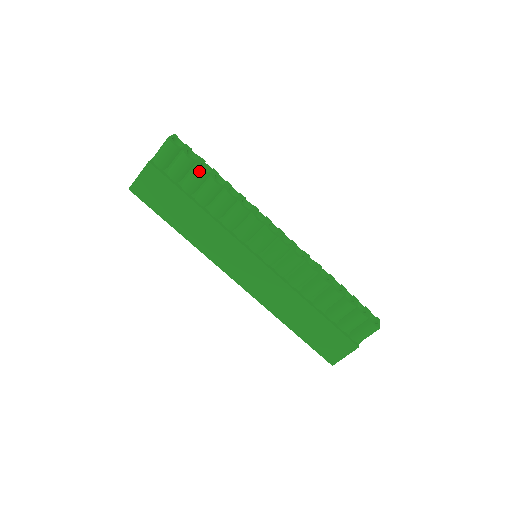
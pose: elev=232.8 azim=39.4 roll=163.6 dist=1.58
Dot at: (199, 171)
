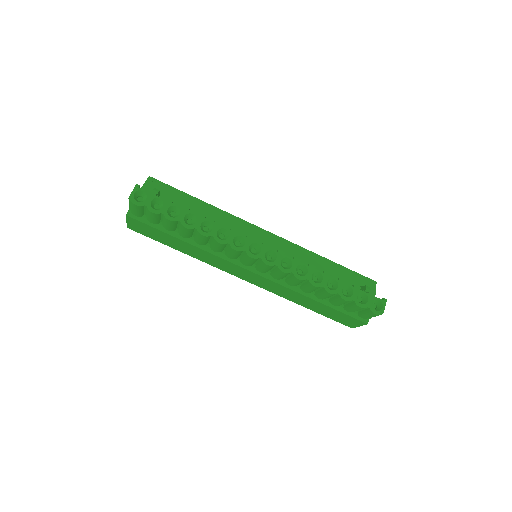
Dot at: (167, 220)
